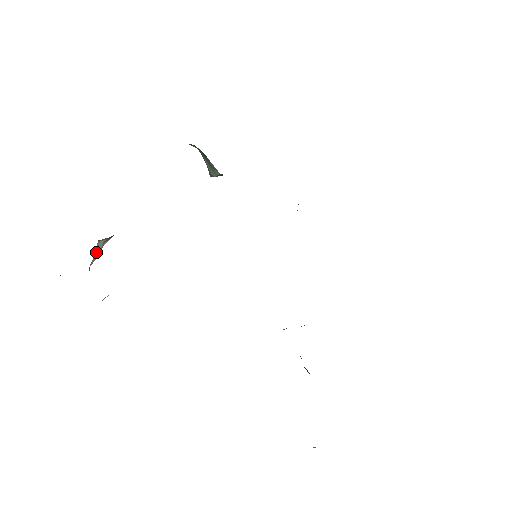
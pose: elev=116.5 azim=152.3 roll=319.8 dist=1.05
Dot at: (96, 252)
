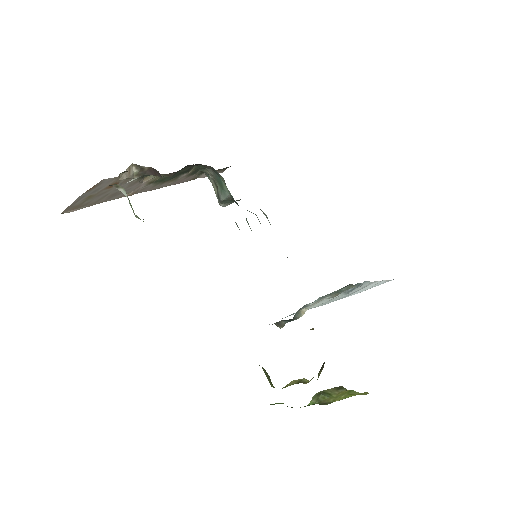
Dot at: (127, 172)
